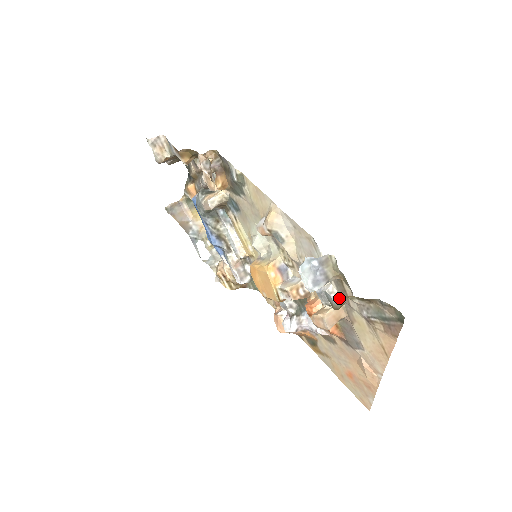
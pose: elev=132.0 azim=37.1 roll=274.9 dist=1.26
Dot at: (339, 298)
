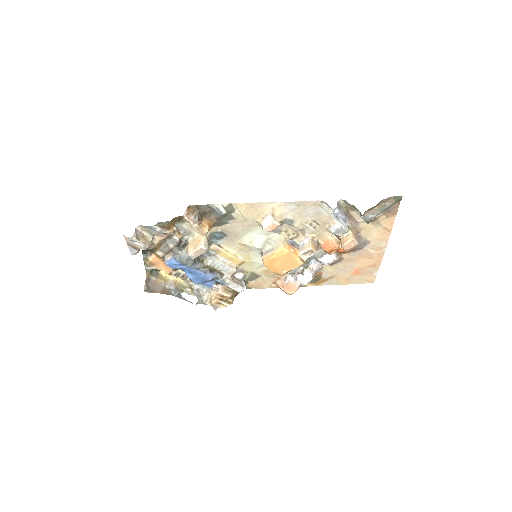
Dot at: occluded
